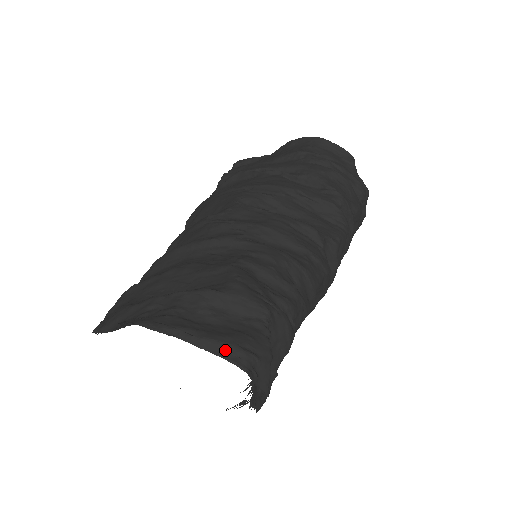
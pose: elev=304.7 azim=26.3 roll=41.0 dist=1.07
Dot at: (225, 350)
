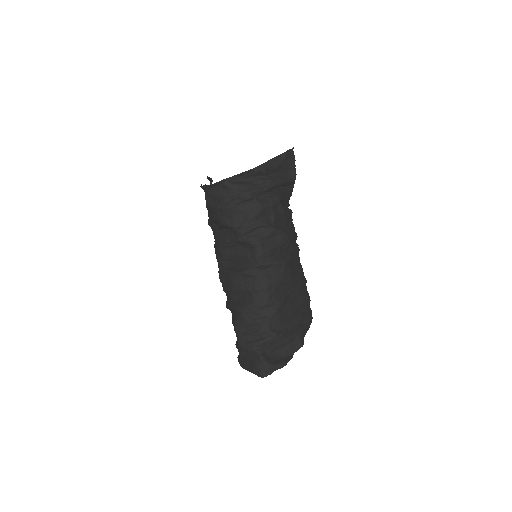
Dot at: (255, 374)
